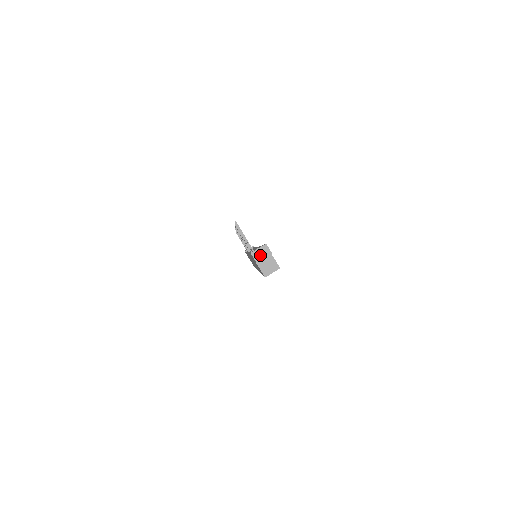
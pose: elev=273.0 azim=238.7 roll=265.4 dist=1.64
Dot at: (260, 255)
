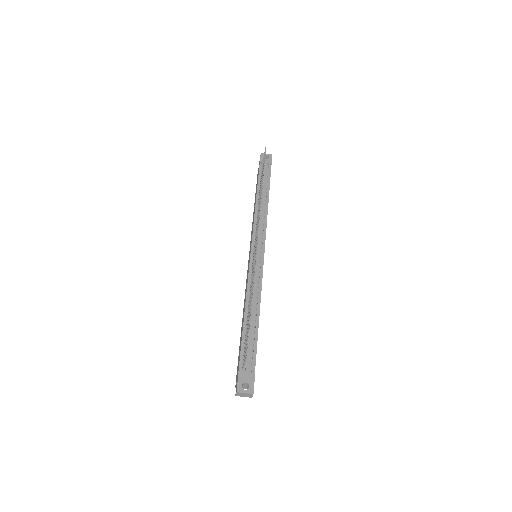
Dot at: (242, 395)
